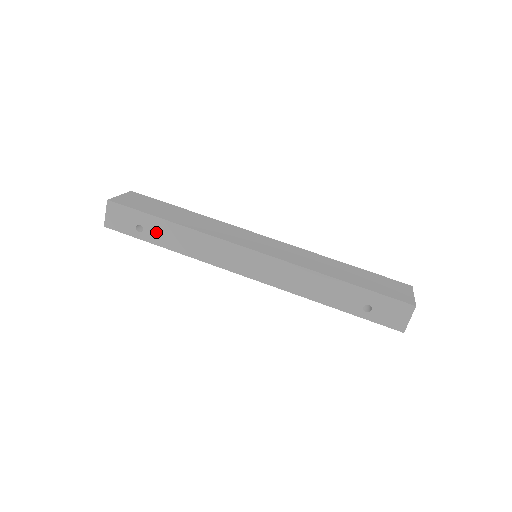
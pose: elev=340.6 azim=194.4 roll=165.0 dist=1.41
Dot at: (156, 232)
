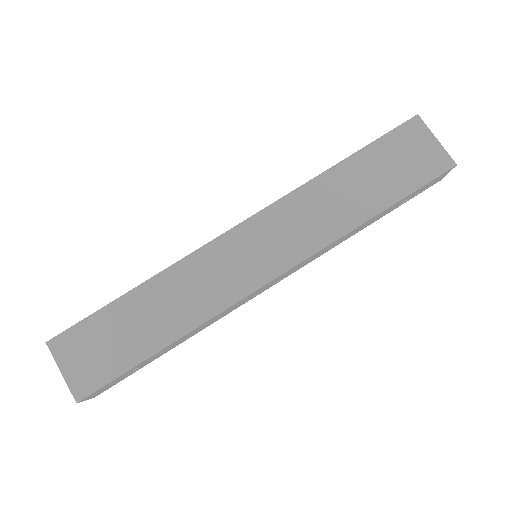
Dot at: (155, 357)
